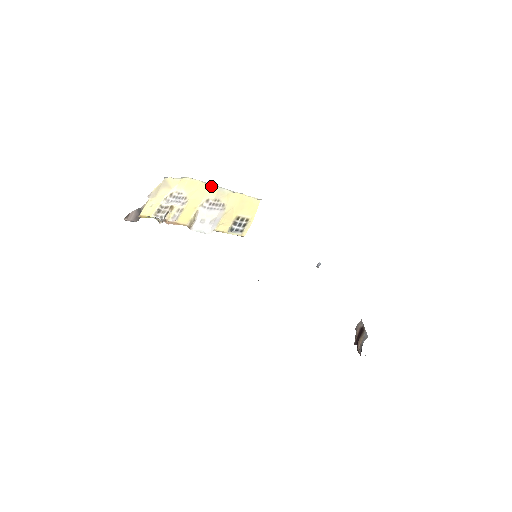
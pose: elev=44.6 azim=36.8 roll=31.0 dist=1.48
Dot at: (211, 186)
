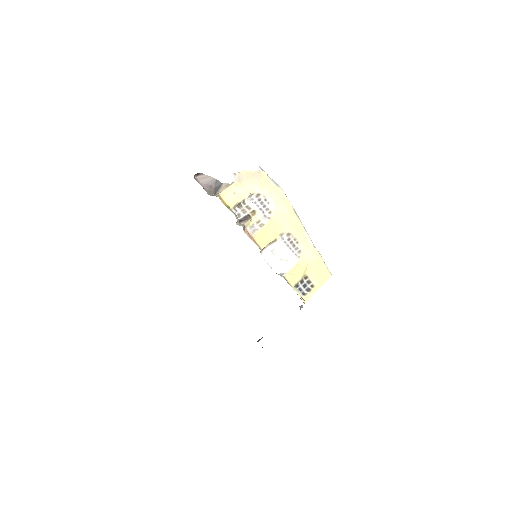
Dot at: (299, 222)
